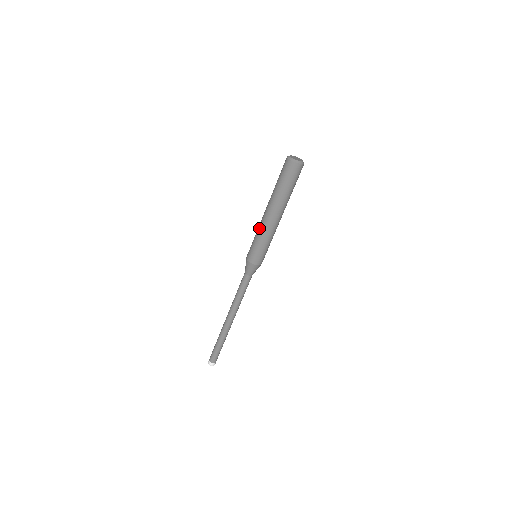
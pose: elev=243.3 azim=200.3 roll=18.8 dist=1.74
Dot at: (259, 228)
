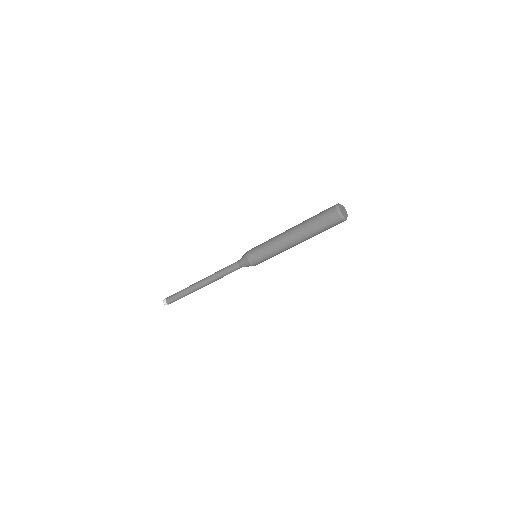
Dot at: (273, 239)
